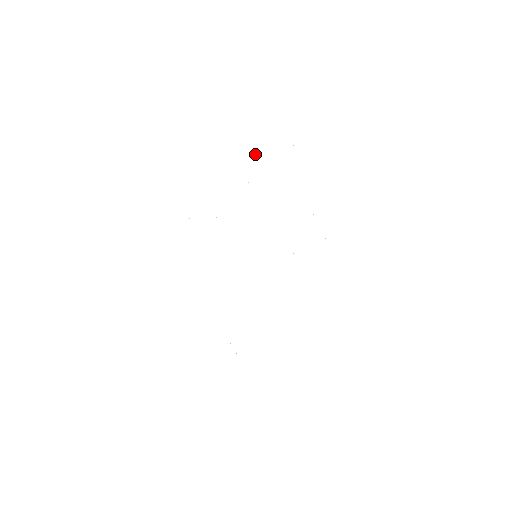
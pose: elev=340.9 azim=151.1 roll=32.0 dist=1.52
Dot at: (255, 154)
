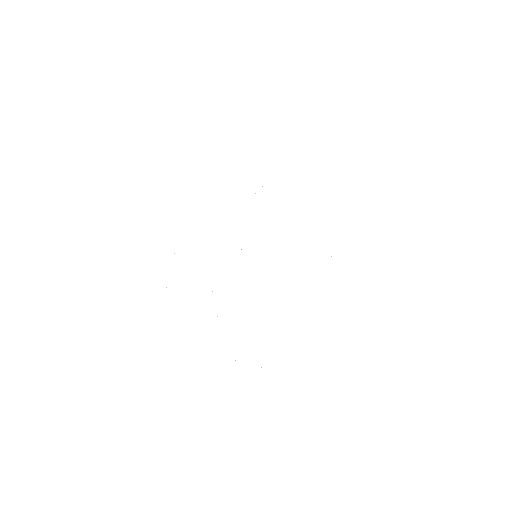
Dot at: occluded
